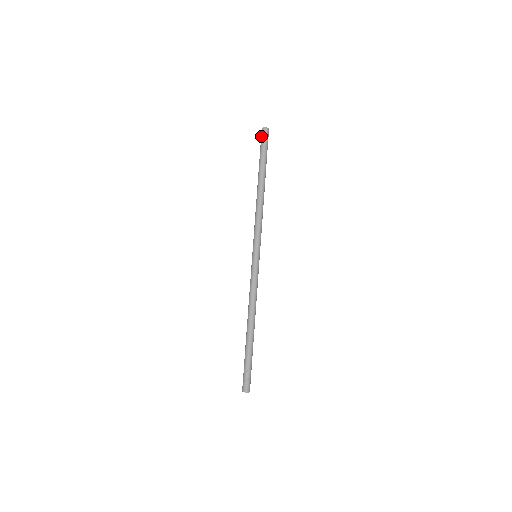
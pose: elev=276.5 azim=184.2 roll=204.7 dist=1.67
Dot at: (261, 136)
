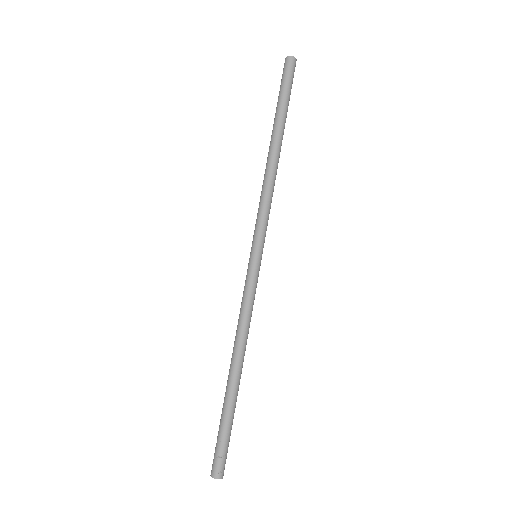
Dot at: (283, 71)
